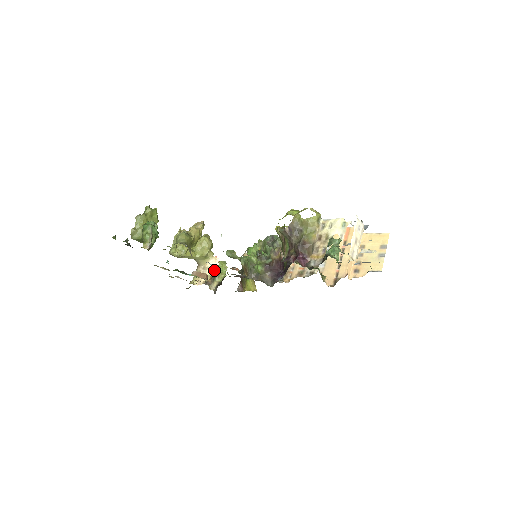
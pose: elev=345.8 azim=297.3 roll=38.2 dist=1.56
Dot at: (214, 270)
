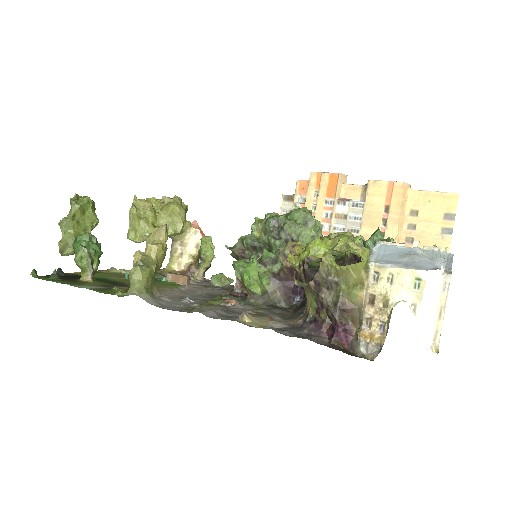
Dot at: (196, 246)
